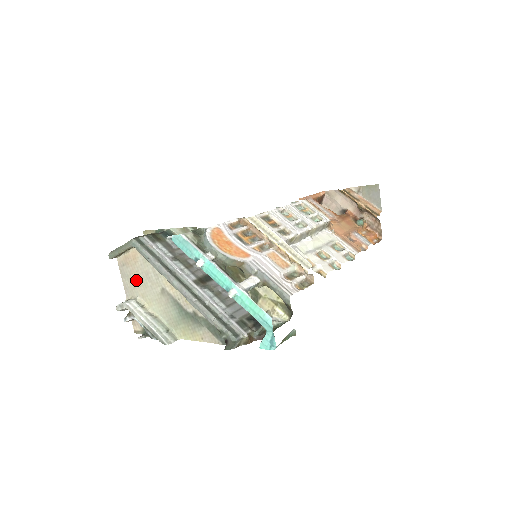
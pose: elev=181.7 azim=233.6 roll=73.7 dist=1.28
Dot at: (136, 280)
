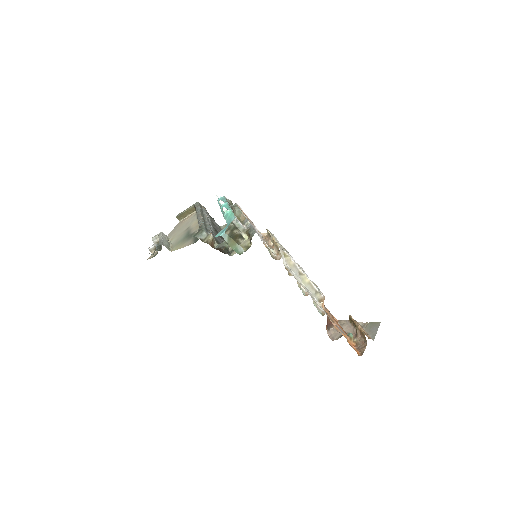
Dot at: (178, 229)
